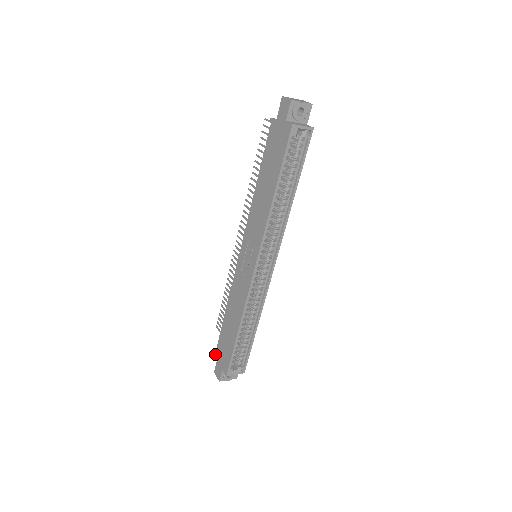
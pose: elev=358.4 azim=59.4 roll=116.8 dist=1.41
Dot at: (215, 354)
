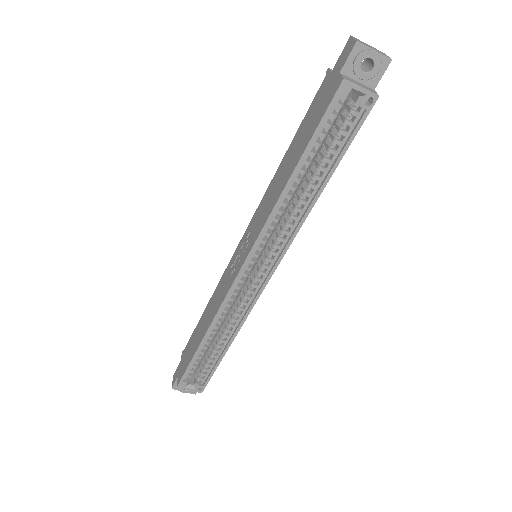
Dot at: occluded
